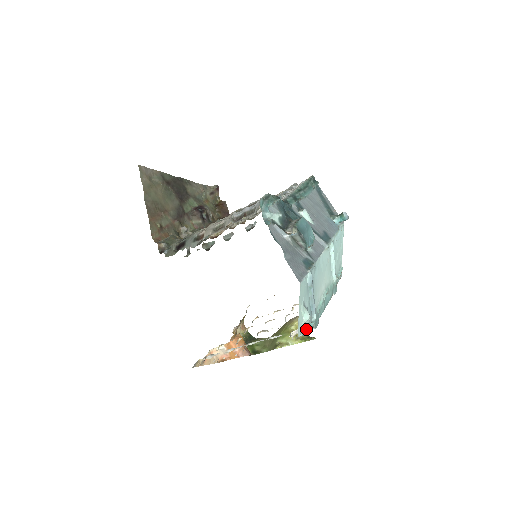
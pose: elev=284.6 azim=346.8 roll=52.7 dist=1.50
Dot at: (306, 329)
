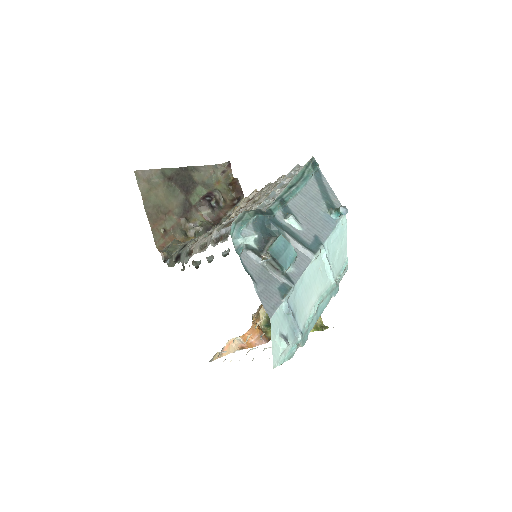
Dot at: (287, 355)
